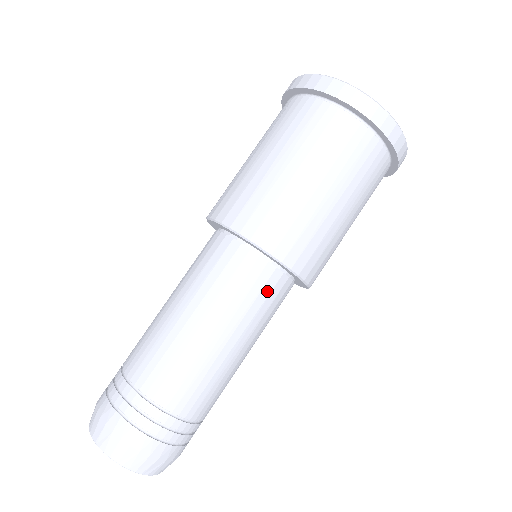
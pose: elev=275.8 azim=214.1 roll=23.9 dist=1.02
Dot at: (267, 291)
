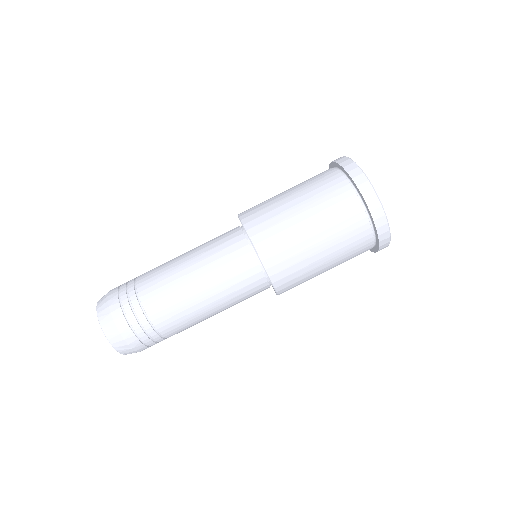
Dot at: (248, 282)
